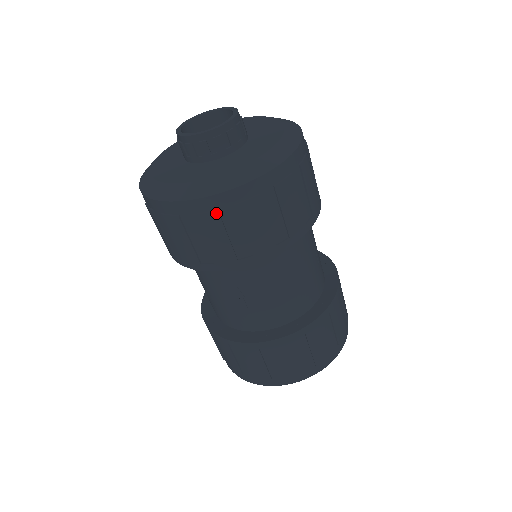
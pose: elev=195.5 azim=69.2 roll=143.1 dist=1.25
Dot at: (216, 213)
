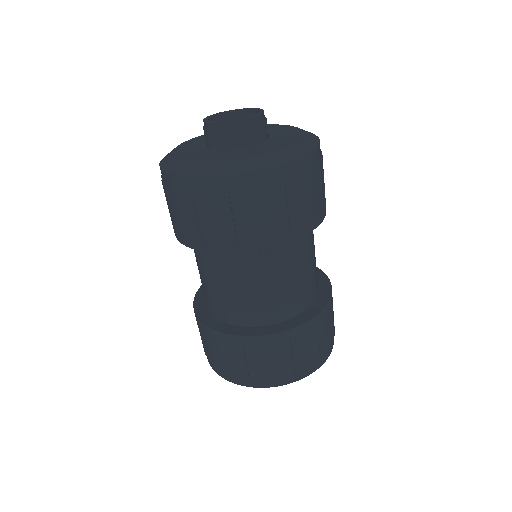
Dot at: (226, 194)
